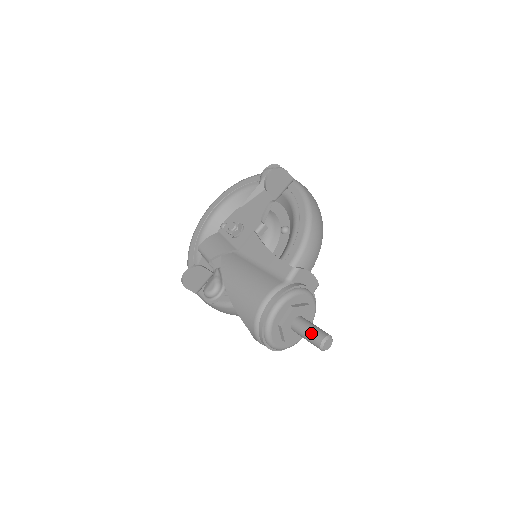
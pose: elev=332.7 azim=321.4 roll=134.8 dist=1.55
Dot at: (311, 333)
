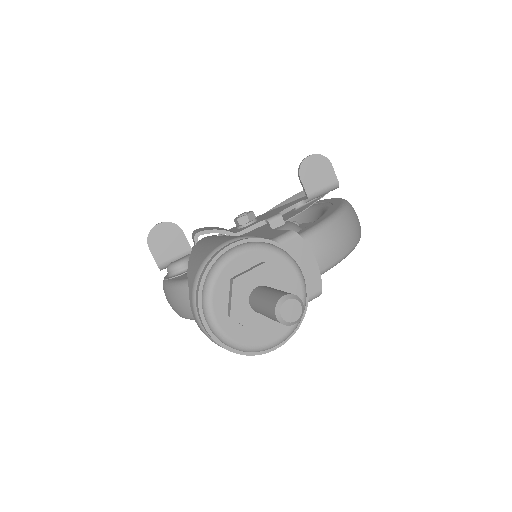
Dot at: (272, 292)
